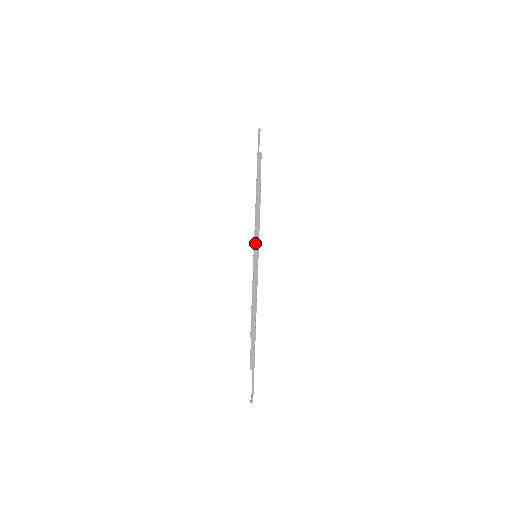
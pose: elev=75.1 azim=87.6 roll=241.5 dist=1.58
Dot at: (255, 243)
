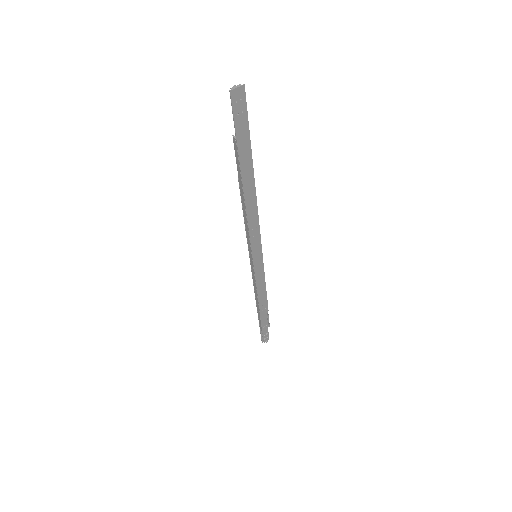
Dot at: occluded
